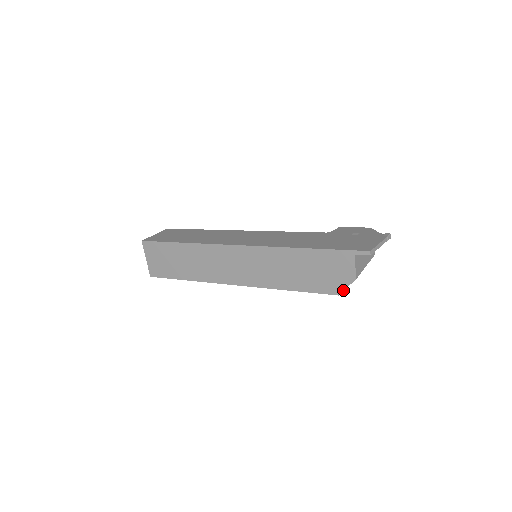
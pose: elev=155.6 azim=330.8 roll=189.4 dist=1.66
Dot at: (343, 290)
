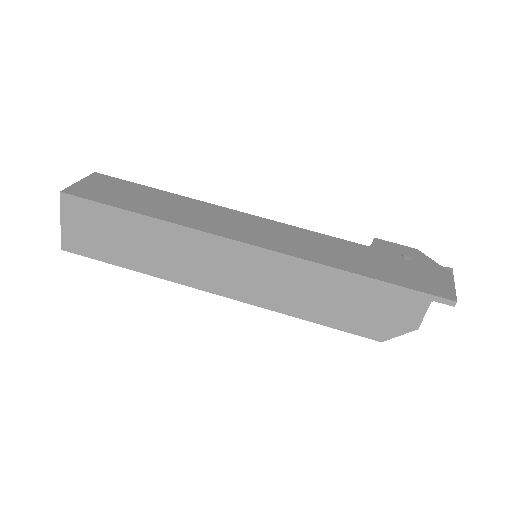
Dot at: occluded
